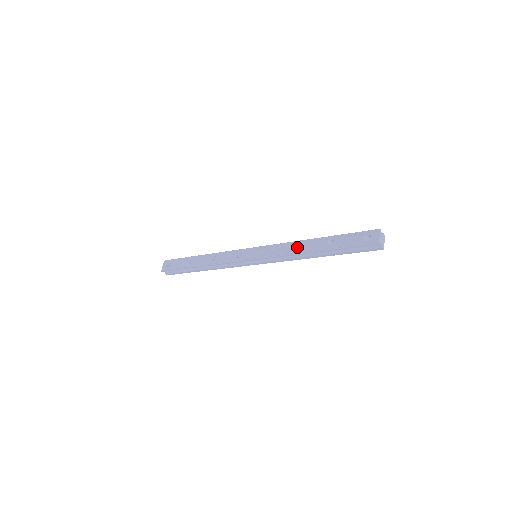
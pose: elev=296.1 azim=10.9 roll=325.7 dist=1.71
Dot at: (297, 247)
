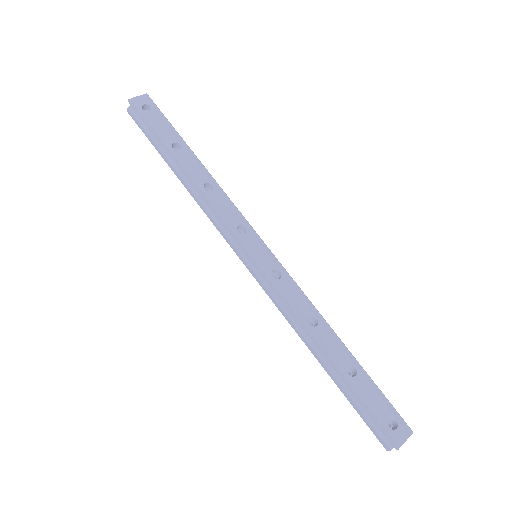
Dot at: (311, 318)
